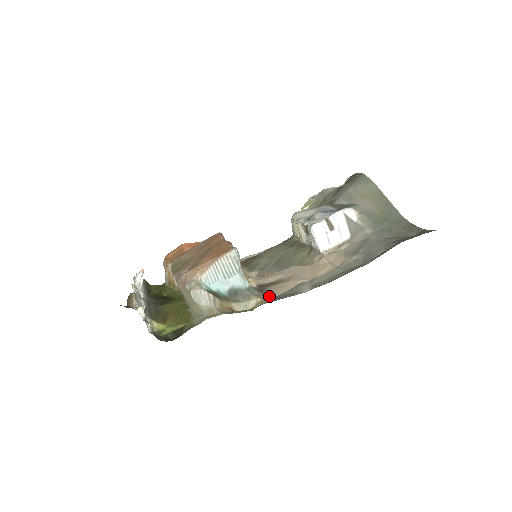
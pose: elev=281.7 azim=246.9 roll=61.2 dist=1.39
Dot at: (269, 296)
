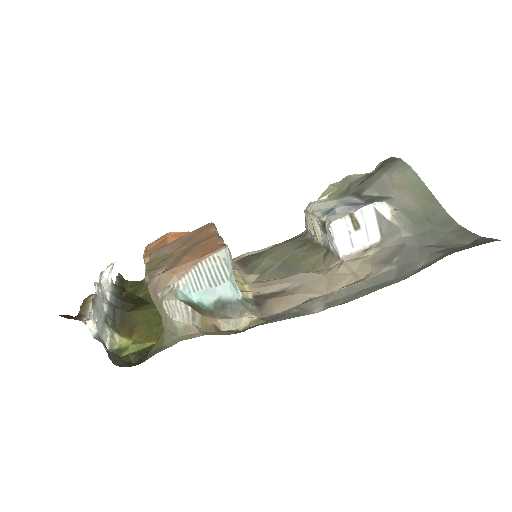
Dot at: (268, 313)
